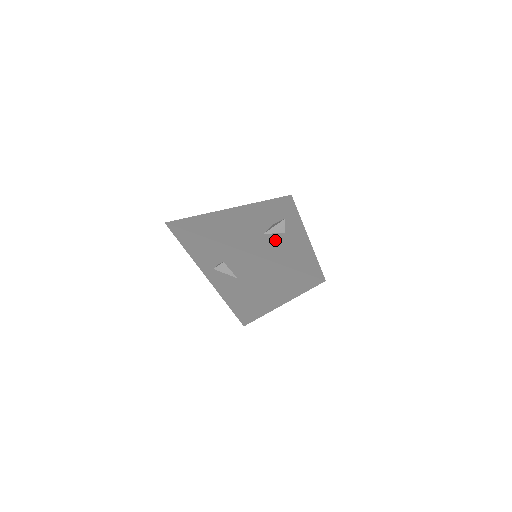
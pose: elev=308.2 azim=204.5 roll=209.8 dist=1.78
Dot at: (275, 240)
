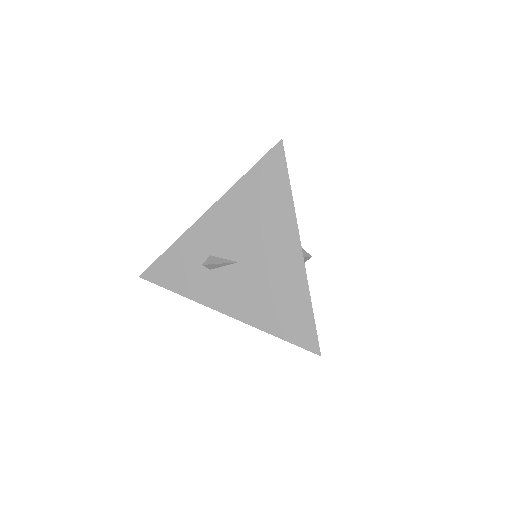
Dot at: occluded
